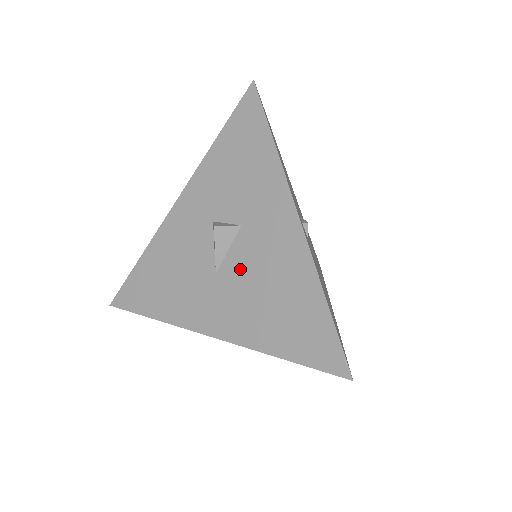
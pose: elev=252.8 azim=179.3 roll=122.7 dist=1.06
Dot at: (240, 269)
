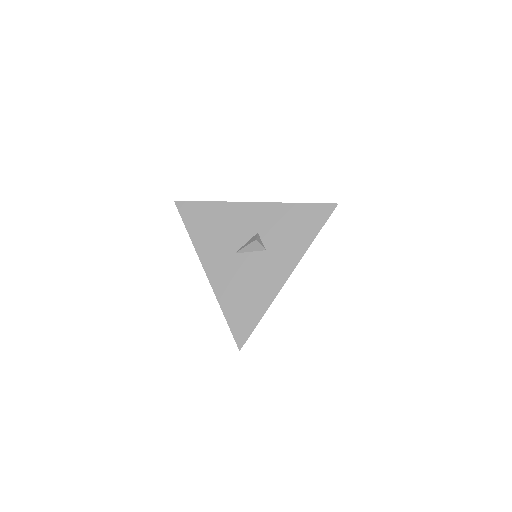
Dot at: (246, 265)
